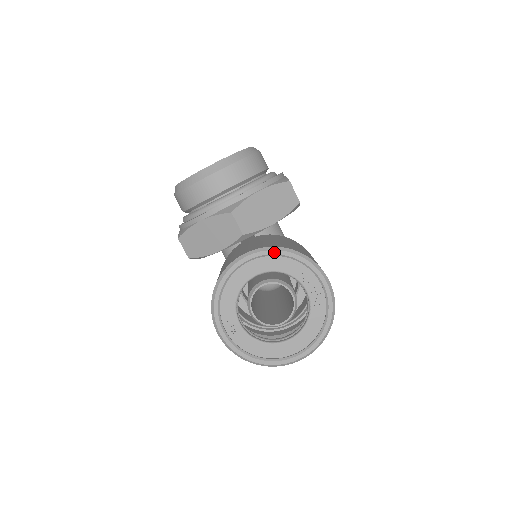
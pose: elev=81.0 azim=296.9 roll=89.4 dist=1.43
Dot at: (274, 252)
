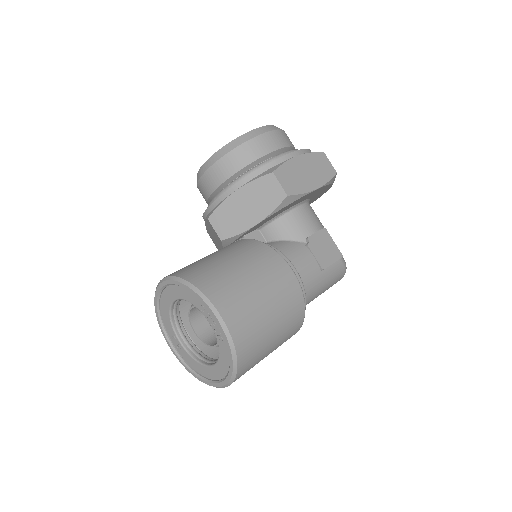
Dot at: (174, 282)
